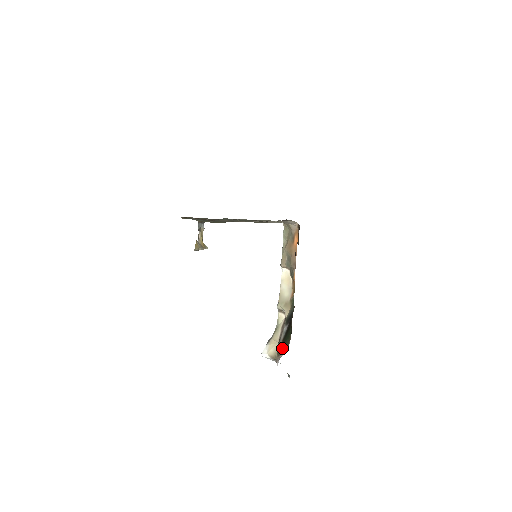
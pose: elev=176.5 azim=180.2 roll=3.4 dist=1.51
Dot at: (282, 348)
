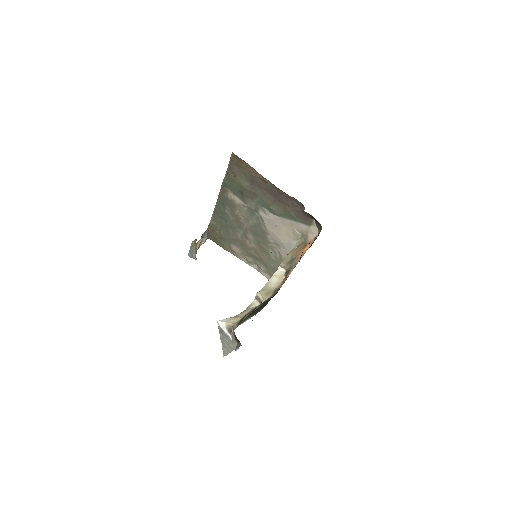
Dot at: (248, 316)
